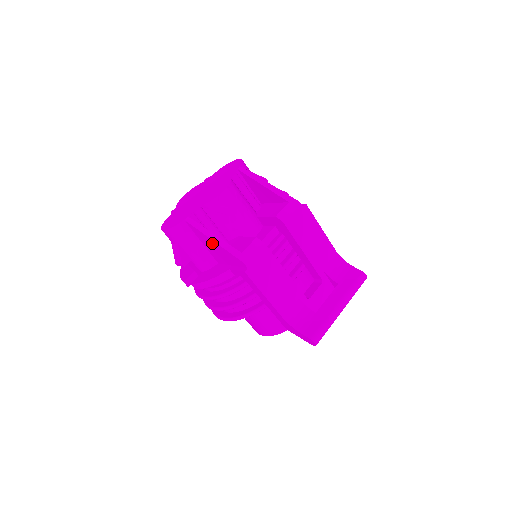
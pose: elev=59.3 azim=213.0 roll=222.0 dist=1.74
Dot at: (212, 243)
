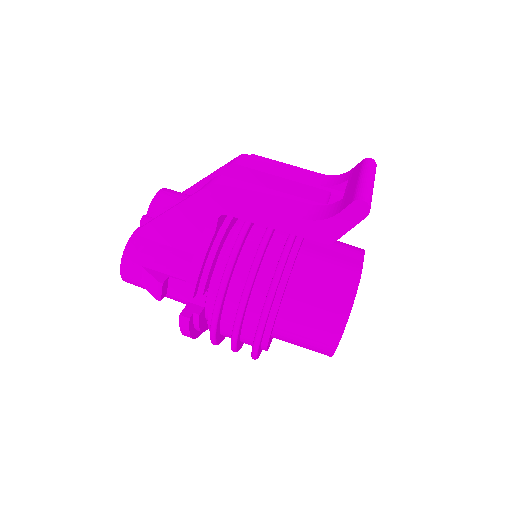
Dot at: (170, 220)
